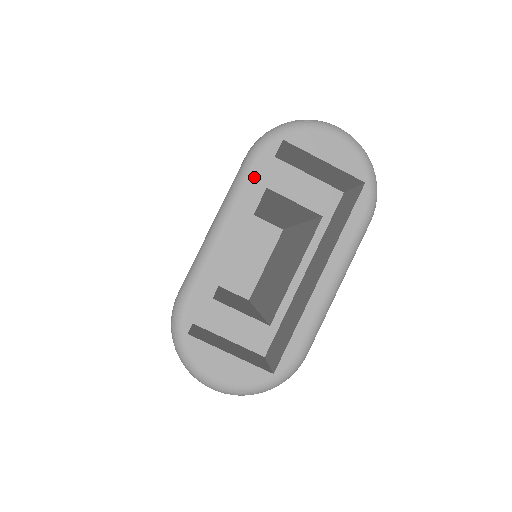
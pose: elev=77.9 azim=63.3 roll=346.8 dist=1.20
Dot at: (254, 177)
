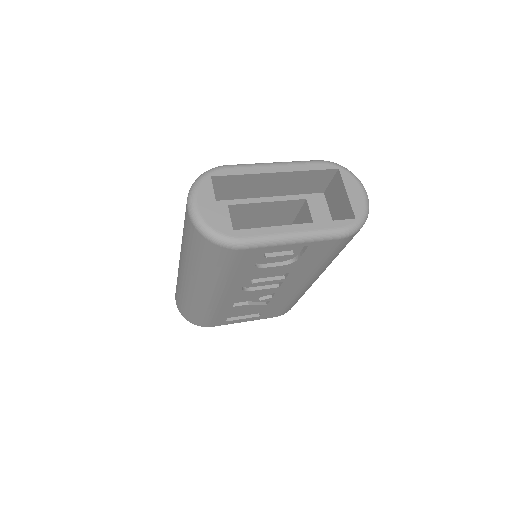
Dot at: (311, 166)
